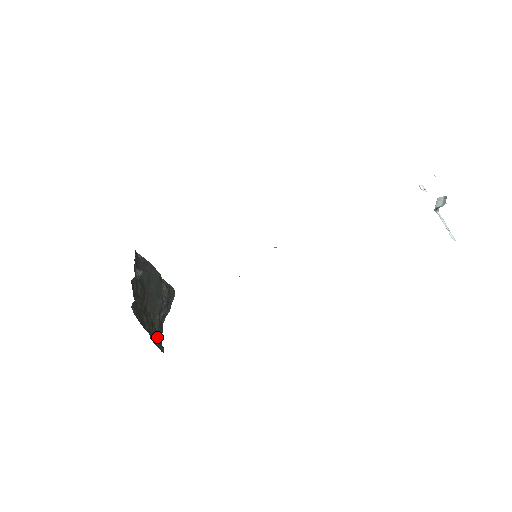
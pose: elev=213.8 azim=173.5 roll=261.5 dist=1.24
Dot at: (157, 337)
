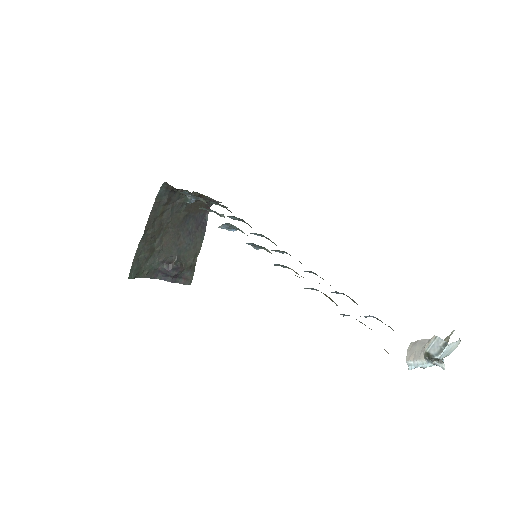
Dot at: (142, 264)
